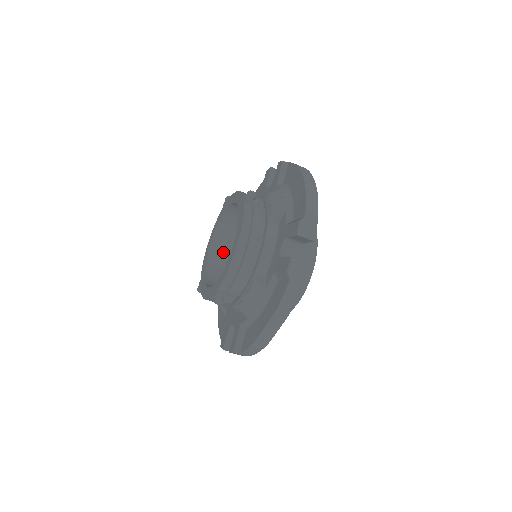
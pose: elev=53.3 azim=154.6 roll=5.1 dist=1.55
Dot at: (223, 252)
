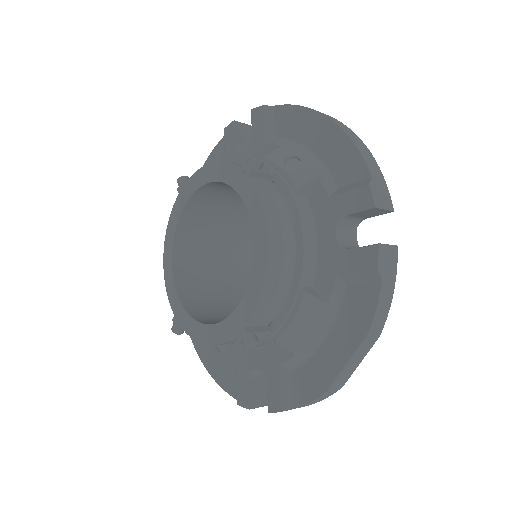
Dot at: (192, 262)
